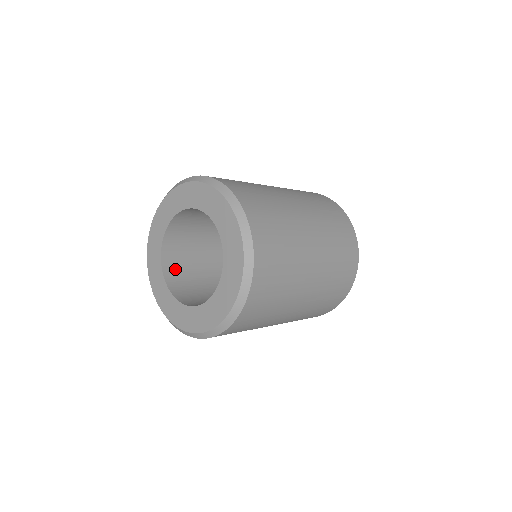
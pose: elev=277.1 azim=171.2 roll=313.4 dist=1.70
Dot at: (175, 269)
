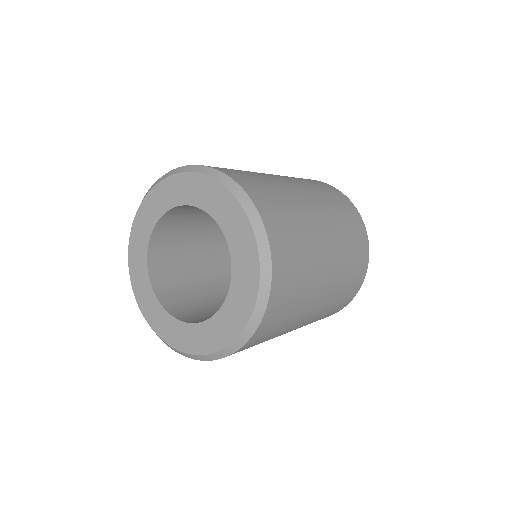
Dot at: (163, 274)
